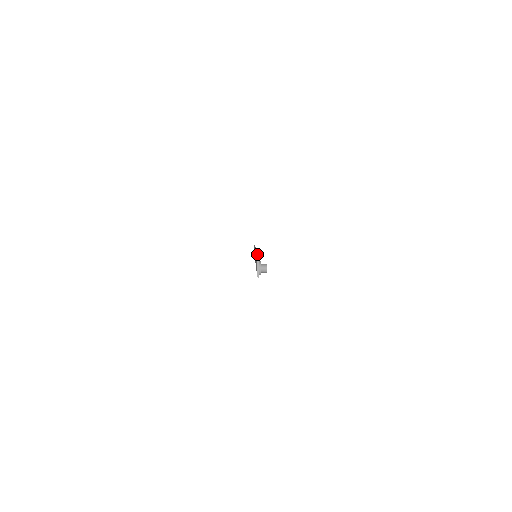
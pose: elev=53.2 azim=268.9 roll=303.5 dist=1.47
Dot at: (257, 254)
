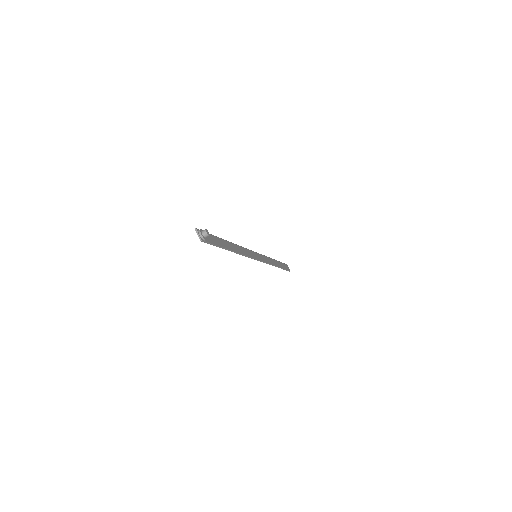
Dot at: (231, 242)
